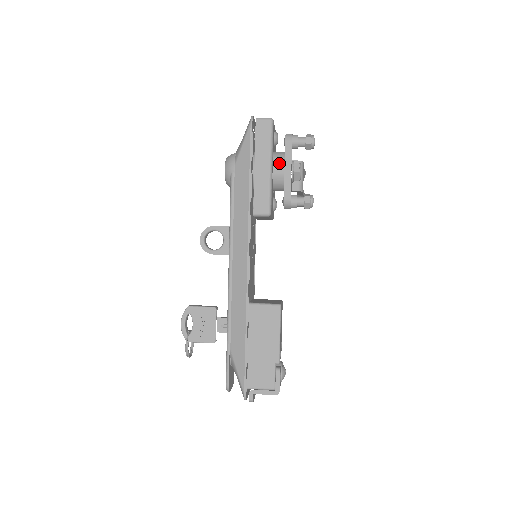
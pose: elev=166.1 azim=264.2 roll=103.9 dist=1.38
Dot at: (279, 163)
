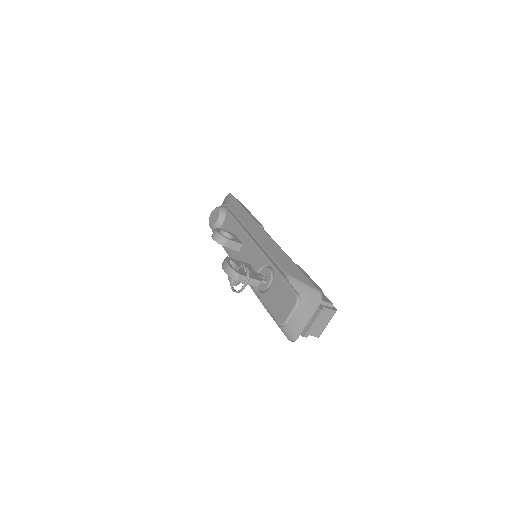
Dot at: occluded
